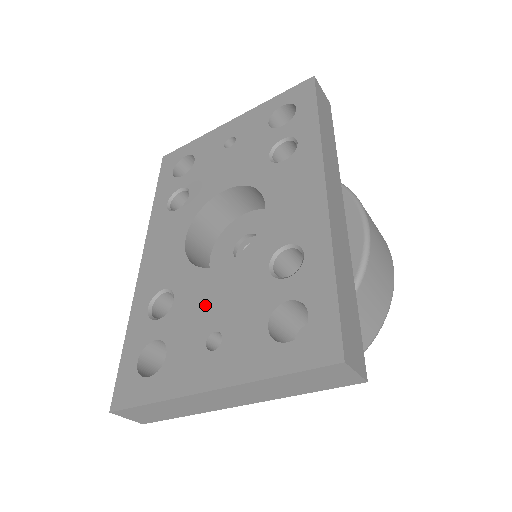
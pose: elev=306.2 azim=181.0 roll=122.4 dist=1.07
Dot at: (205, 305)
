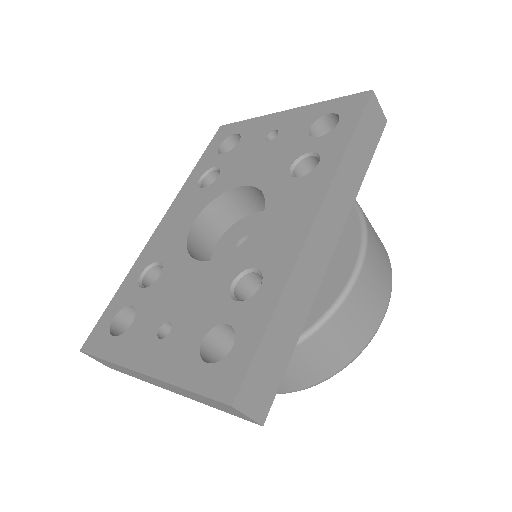
Dot at: (175, 293)
